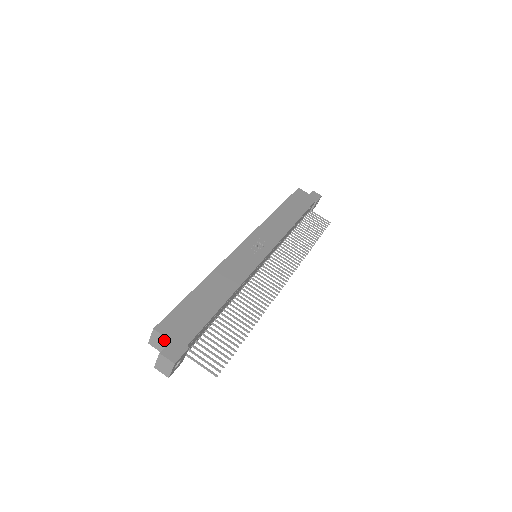
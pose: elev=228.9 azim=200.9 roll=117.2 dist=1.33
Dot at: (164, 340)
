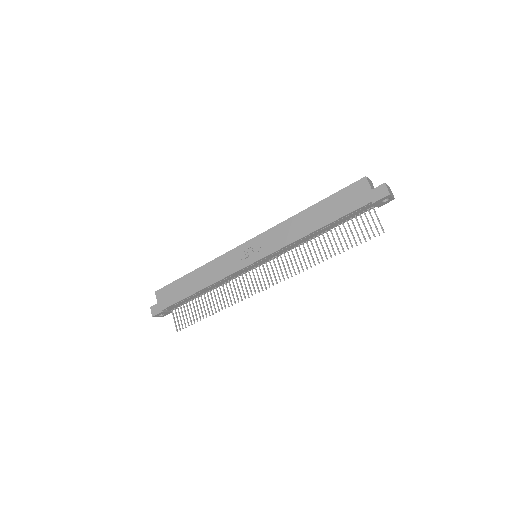
Dot at: (159, 300)
